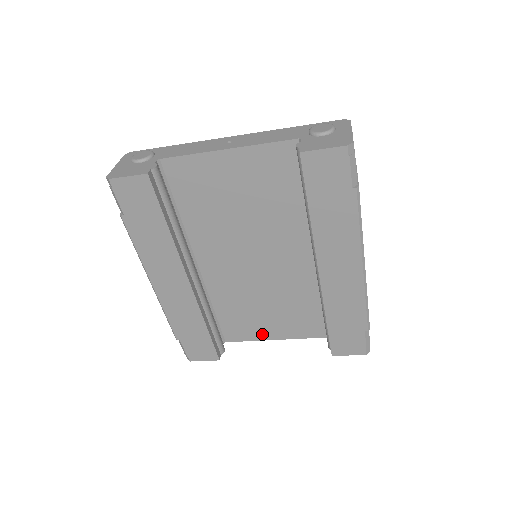
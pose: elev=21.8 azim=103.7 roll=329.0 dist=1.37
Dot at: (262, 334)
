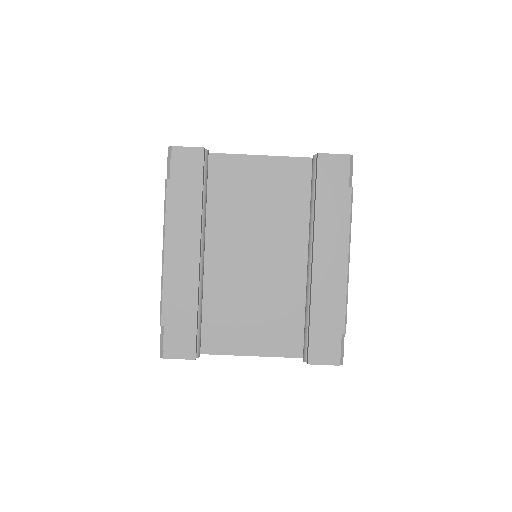
Dot at: (239, 347)
